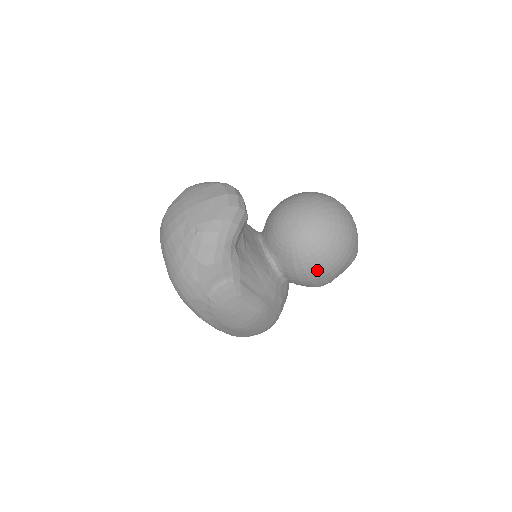
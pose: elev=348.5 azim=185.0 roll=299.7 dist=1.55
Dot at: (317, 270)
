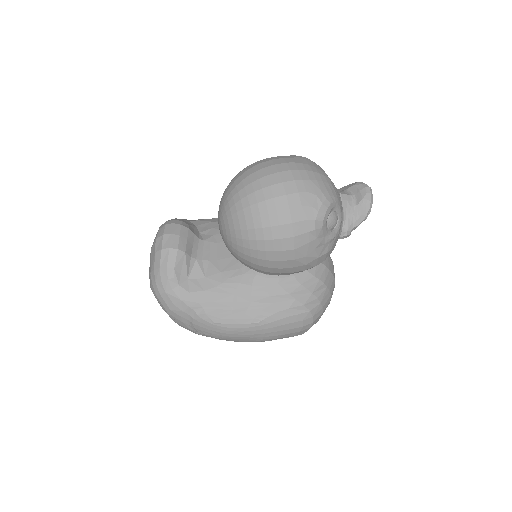
Dot at: (267, 265)
